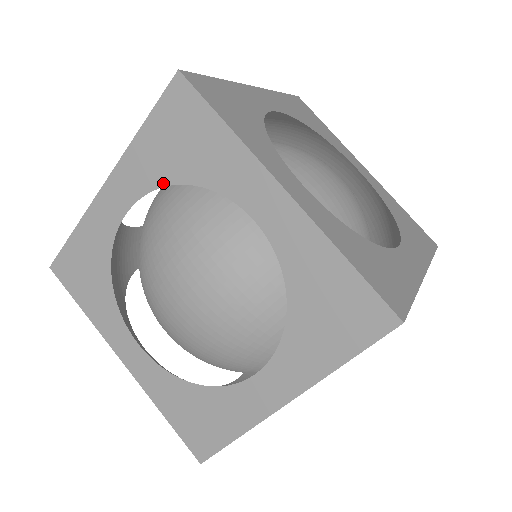
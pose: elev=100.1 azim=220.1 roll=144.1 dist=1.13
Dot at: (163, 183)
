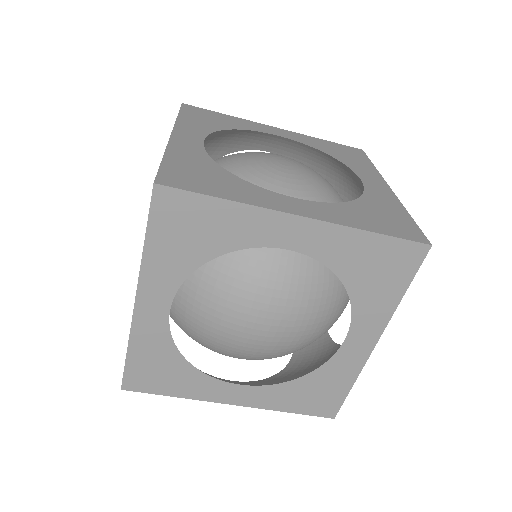
Dot at: (335, 270)
